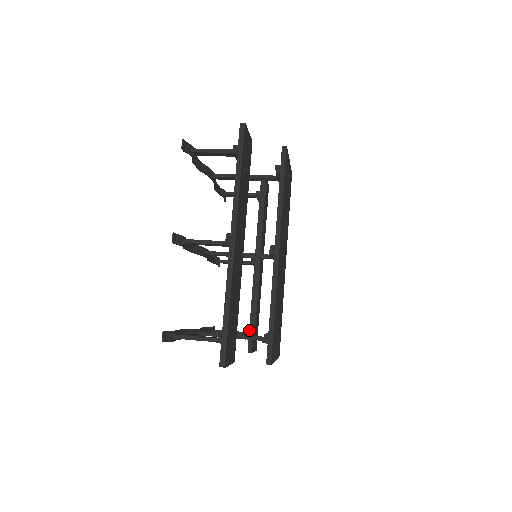
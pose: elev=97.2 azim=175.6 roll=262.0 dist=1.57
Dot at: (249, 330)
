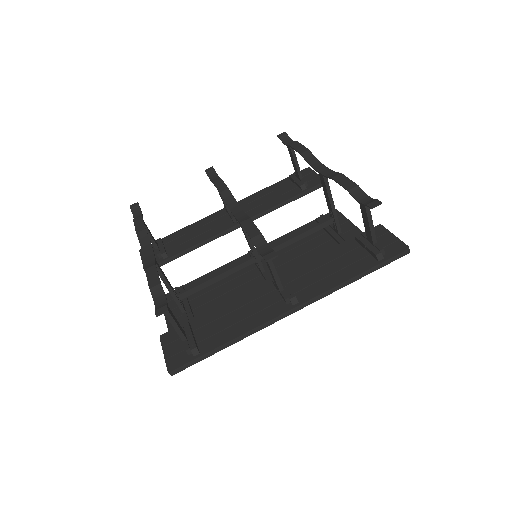
Dot at: (183, 293)
